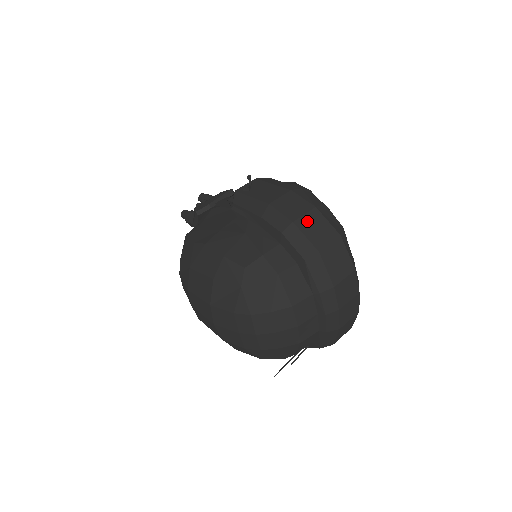
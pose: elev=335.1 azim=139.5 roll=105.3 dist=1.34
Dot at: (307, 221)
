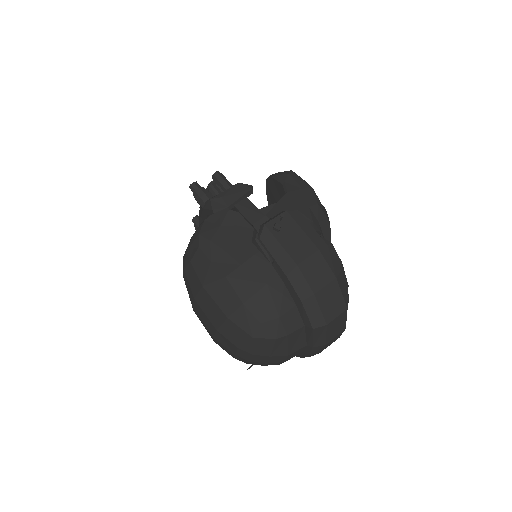
Dot at: (326, 293)
